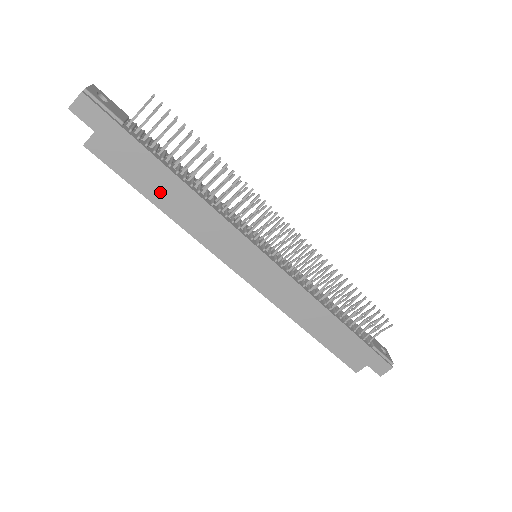
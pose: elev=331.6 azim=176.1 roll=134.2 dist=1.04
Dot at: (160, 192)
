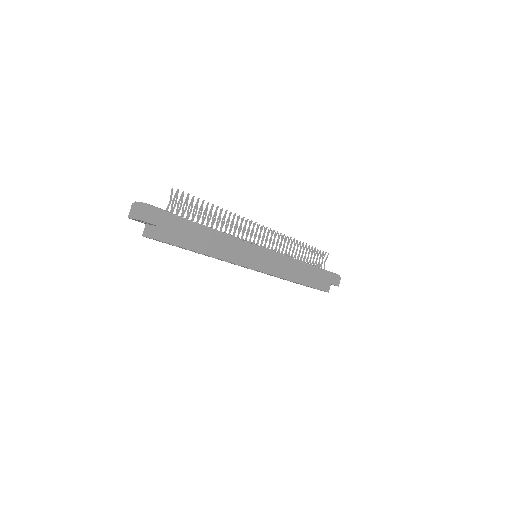
Dot at: (205, 244)
